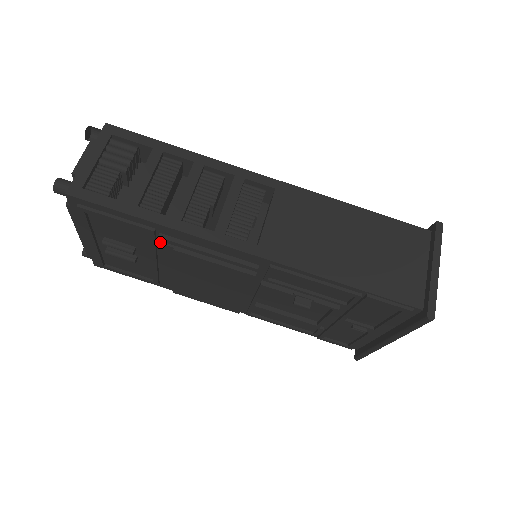
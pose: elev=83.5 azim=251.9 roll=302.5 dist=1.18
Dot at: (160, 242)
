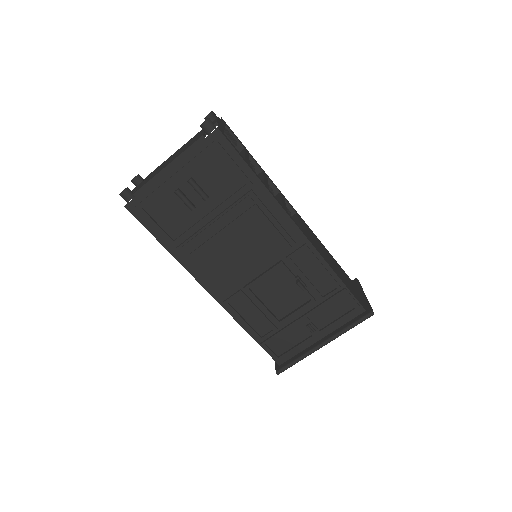
Dot at: (249, 195)
